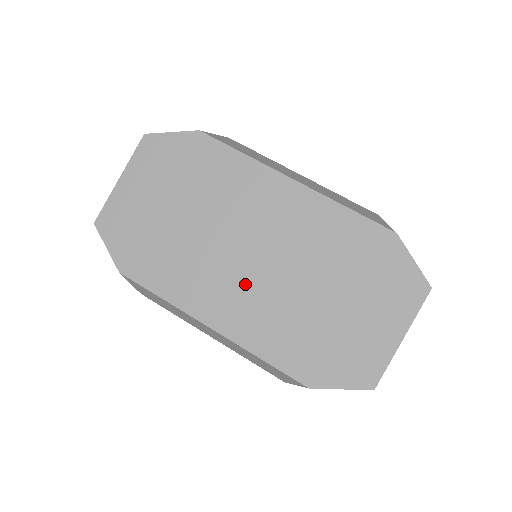
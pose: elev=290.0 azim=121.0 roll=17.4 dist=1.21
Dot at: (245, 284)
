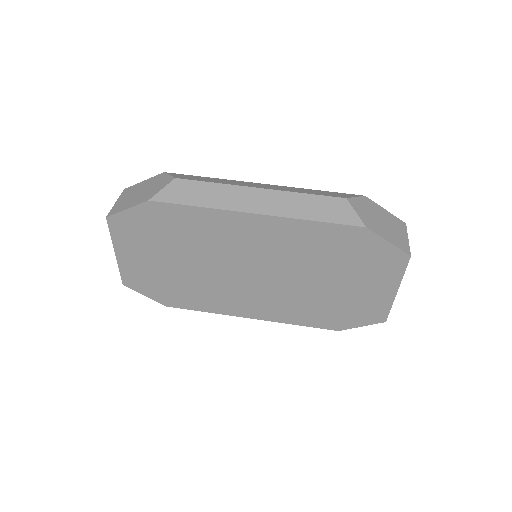
Dot at: (259, 290)
